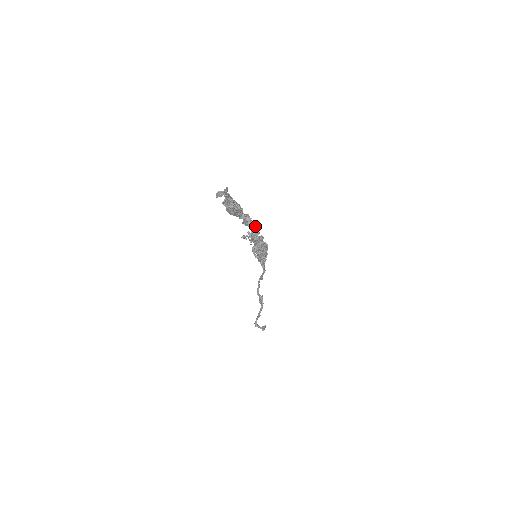
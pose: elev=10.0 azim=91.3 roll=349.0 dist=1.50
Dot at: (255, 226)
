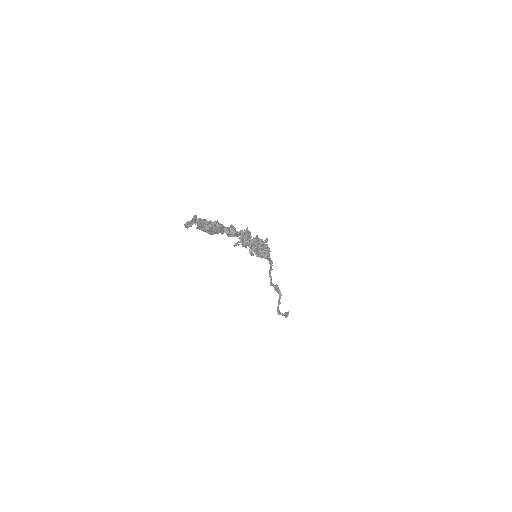
Dot at: (243, 233)
